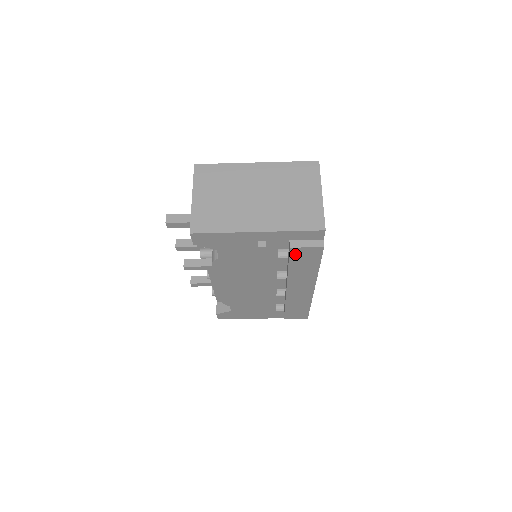
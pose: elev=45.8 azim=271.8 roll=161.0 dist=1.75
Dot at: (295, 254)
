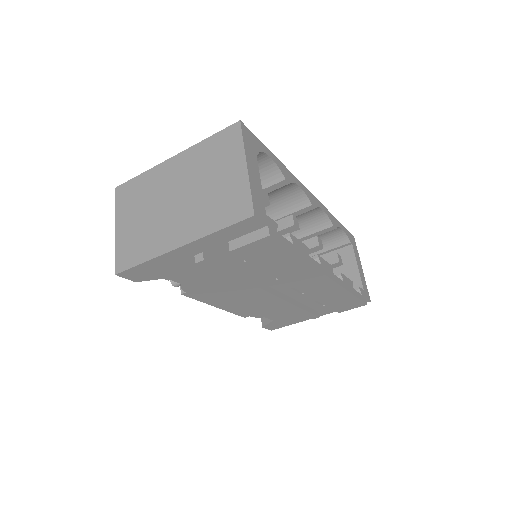
Dot at: (247, 255)
